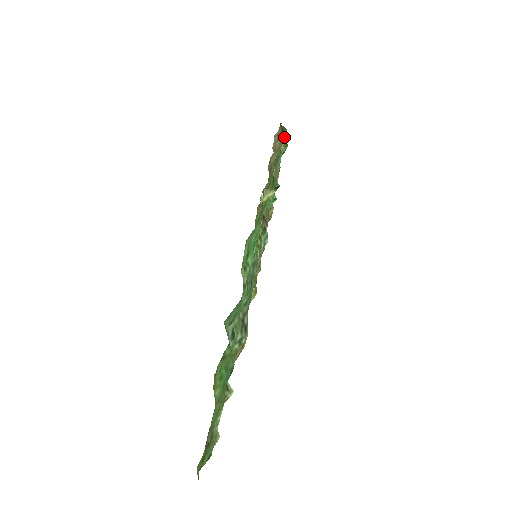
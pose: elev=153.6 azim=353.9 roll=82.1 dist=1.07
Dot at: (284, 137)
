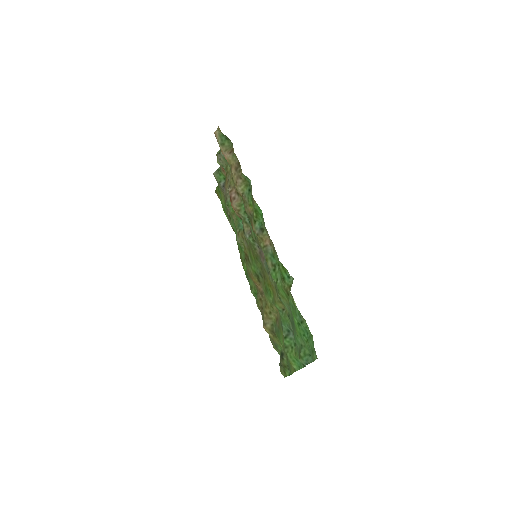
Dot at: (239, 162)
